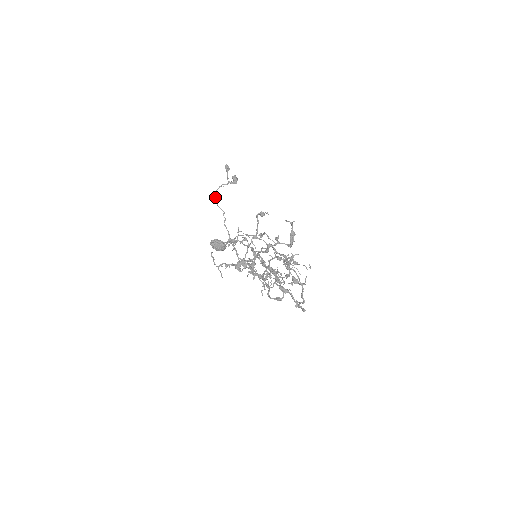
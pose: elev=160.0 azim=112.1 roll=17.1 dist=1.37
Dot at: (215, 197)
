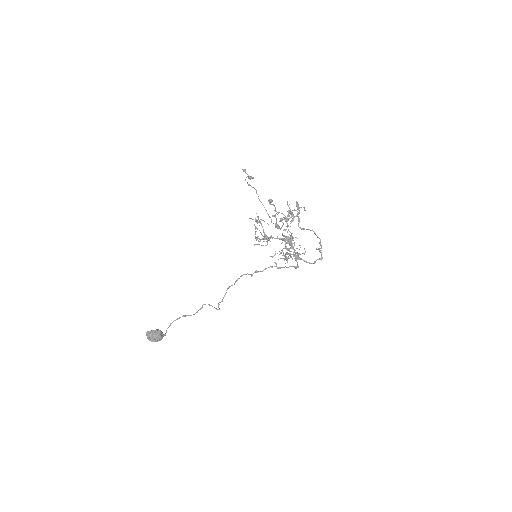
Dot at: (247, 182)
